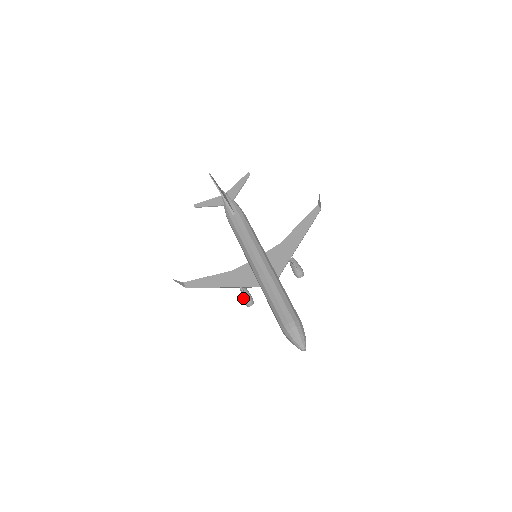
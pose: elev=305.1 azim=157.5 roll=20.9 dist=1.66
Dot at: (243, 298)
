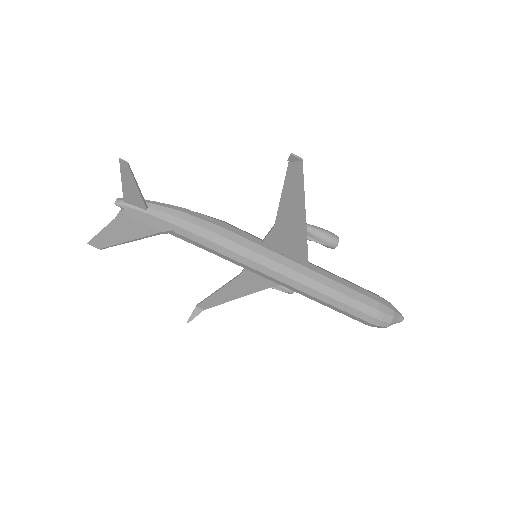
Dot at: occluded
